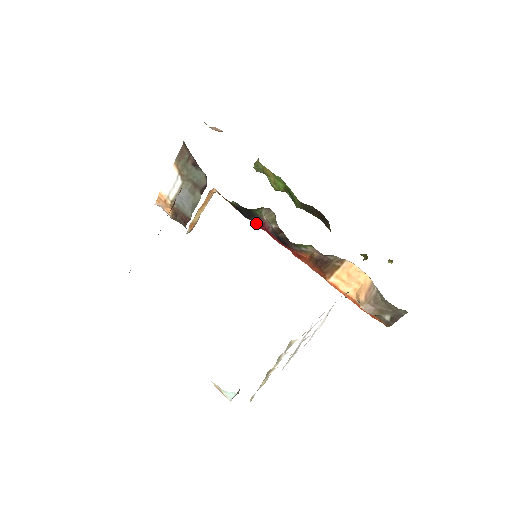
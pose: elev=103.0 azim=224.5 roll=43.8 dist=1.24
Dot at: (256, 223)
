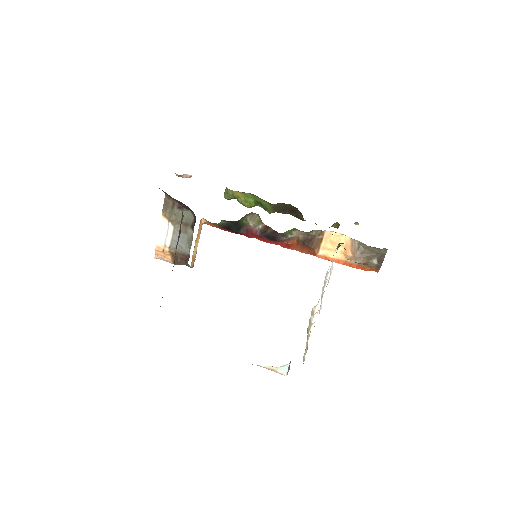
Dot at: (245, 233)
